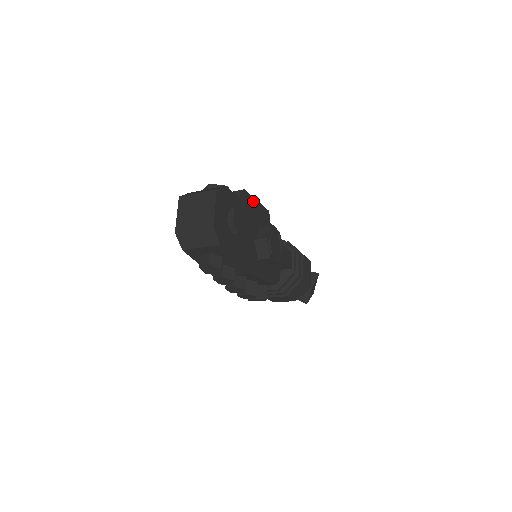
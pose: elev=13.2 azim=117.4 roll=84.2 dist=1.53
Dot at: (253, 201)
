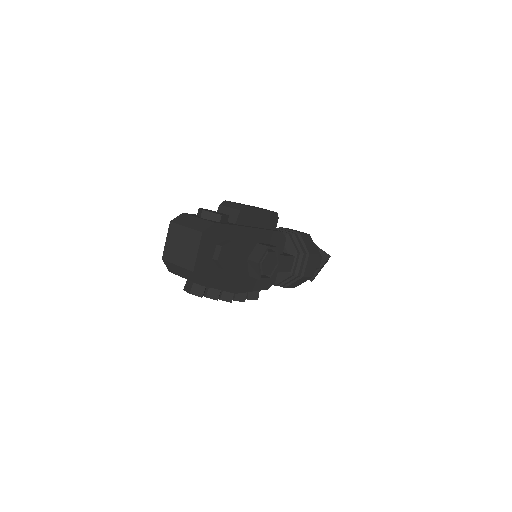
Dot at: (256, 212)
